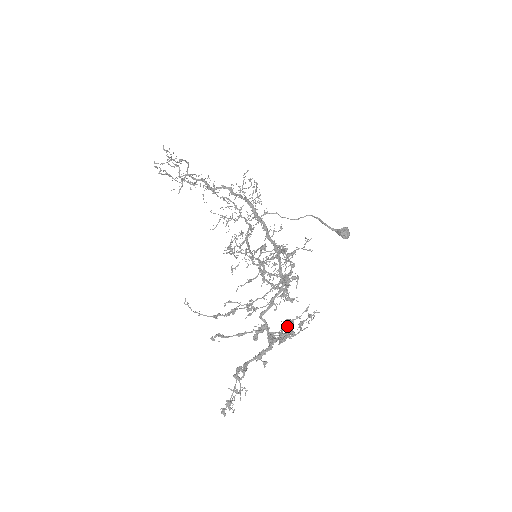
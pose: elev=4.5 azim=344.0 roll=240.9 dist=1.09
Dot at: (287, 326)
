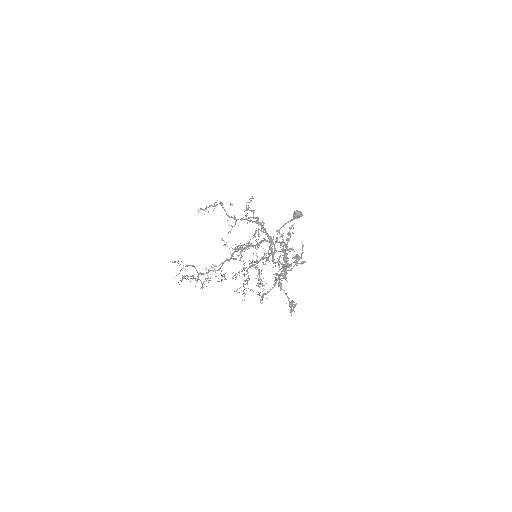
Dot at: occluded
